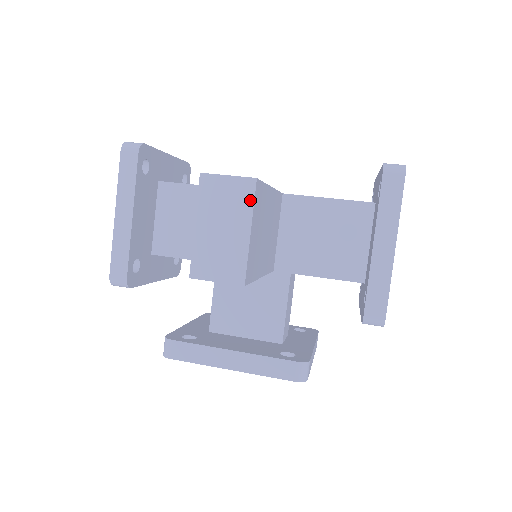
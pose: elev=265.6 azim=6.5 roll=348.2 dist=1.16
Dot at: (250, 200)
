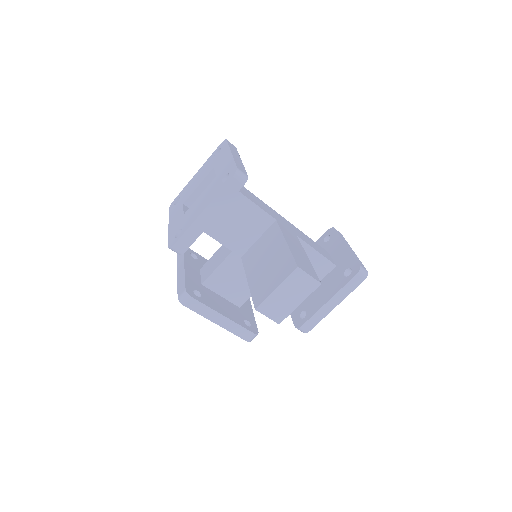
Dot at: (311, 291)
